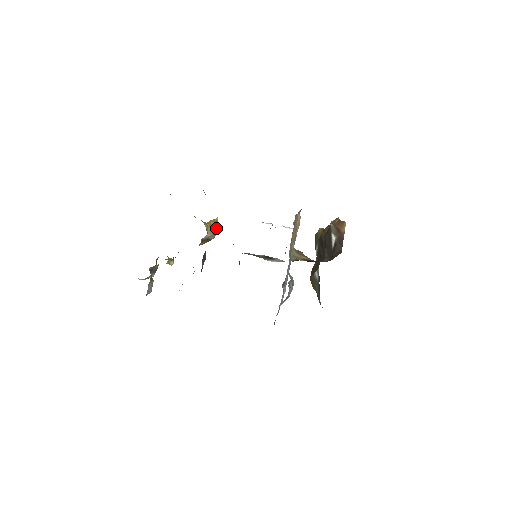
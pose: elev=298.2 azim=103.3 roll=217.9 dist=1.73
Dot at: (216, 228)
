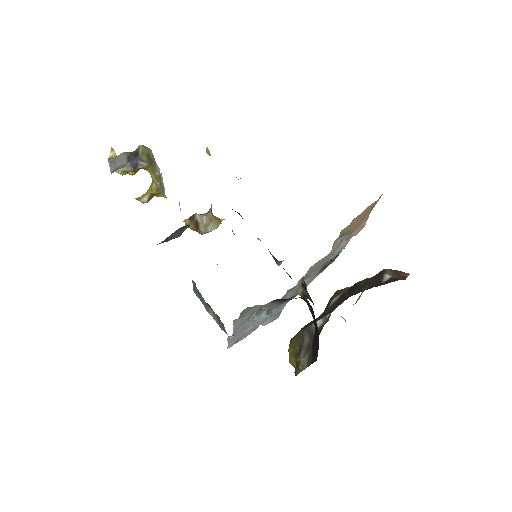
Dot at: (216, 223)
